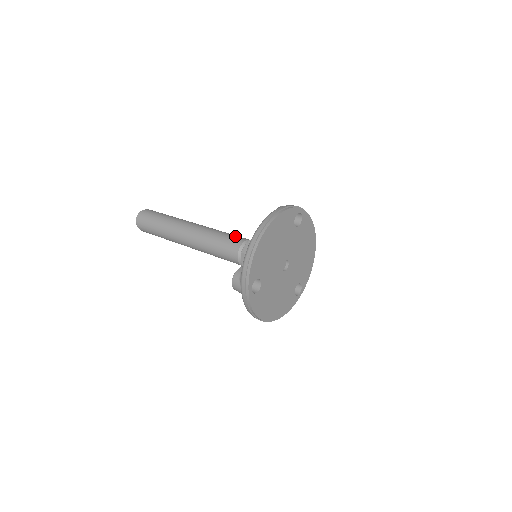
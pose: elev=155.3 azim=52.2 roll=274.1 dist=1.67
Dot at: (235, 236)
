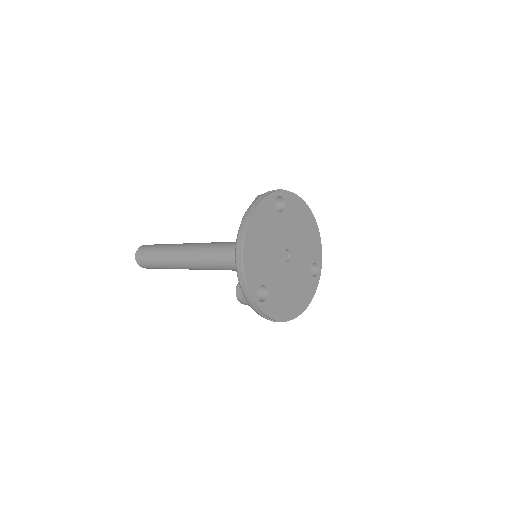
Dot at: (228, 244)
